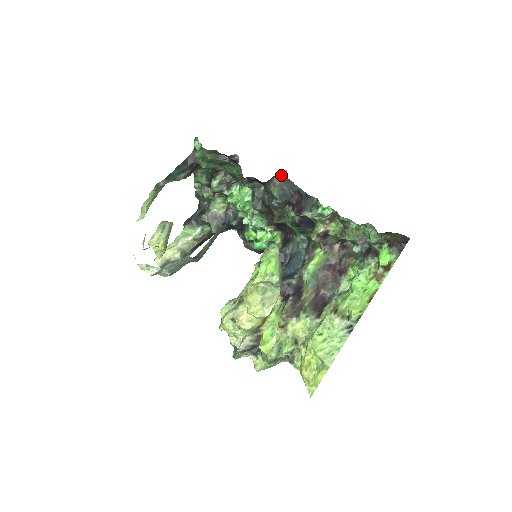
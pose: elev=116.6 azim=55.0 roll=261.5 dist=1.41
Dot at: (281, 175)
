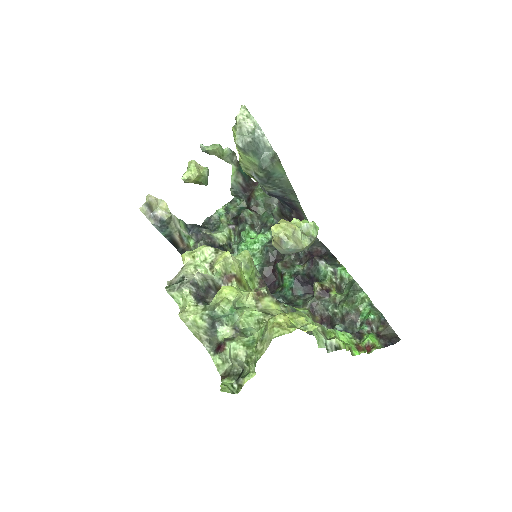
Dot at: occluded
